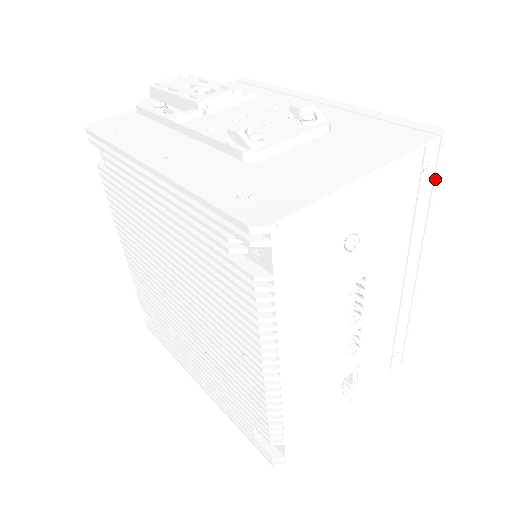
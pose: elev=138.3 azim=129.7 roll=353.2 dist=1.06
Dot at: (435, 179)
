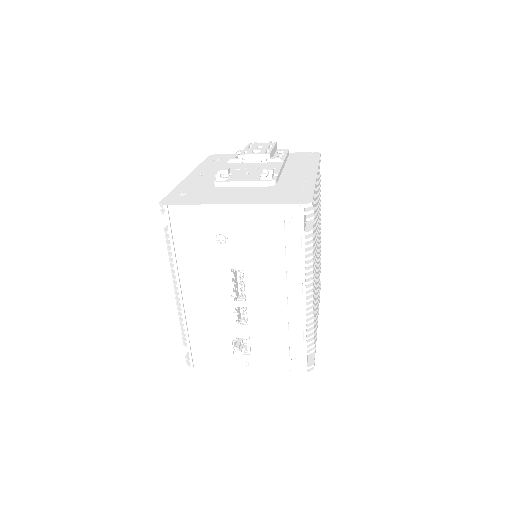
Dot at: (303, 232)
